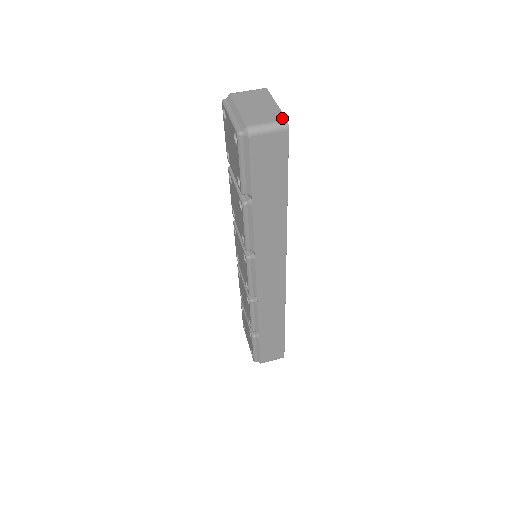
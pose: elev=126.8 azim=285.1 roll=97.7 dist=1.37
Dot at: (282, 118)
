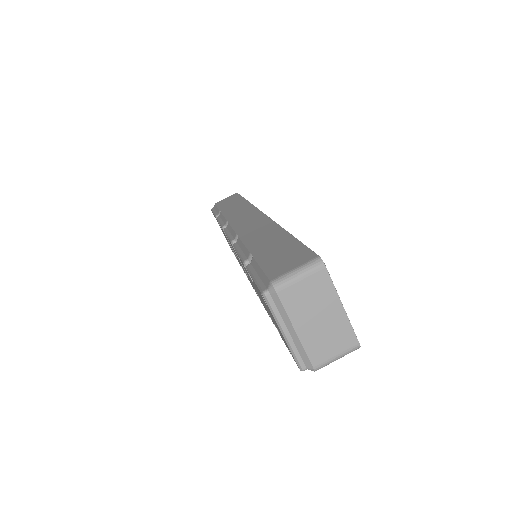
Dot at: (354, 343)
